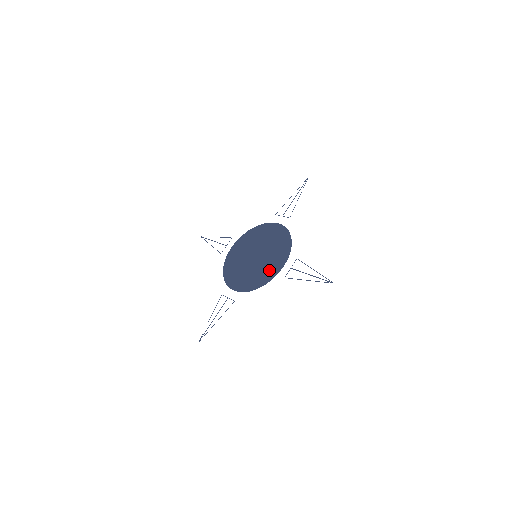
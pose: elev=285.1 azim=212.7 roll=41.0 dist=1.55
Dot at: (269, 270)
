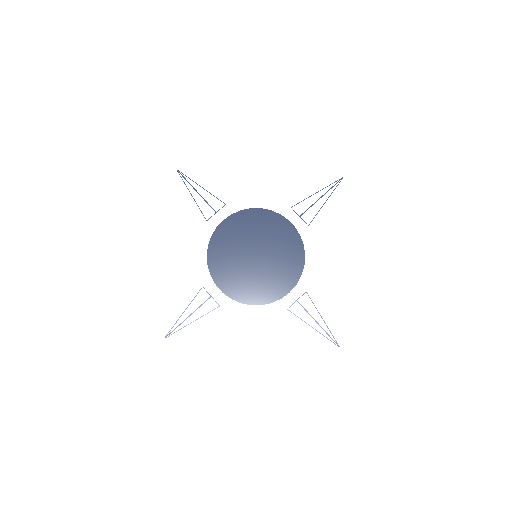
Dot at: (270, 288)
